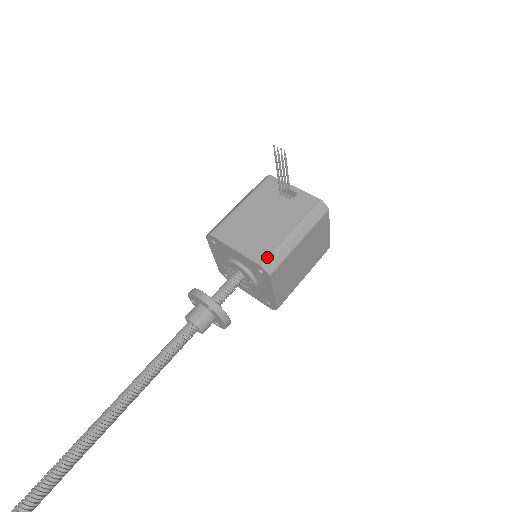
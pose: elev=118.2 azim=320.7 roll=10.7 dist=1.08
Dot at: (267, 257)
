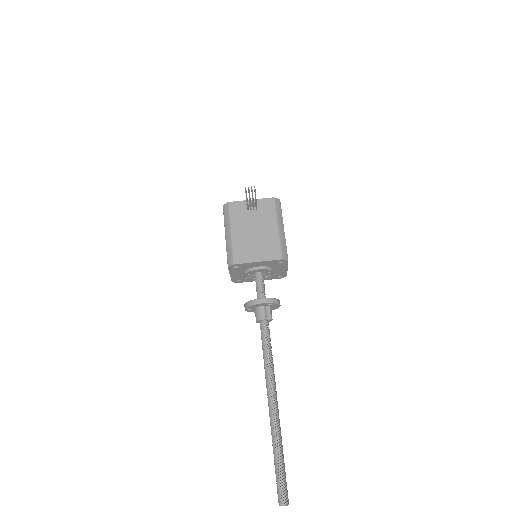
Dot at: (280, 252)
